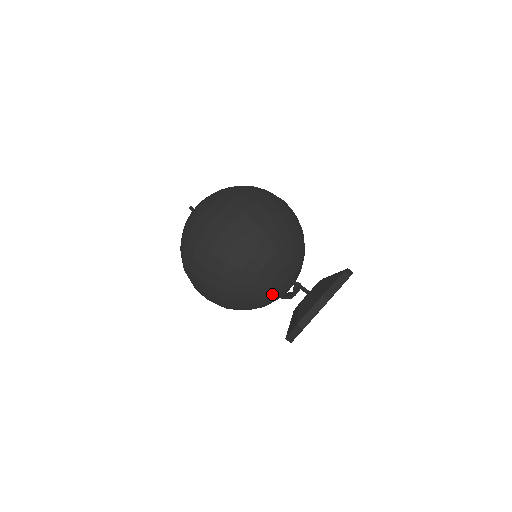
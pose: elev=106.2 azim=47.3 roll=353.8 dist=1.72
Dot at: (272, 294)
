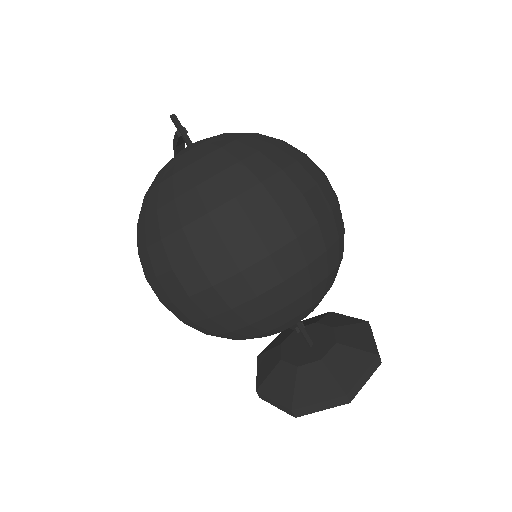
Dot at: occluded
